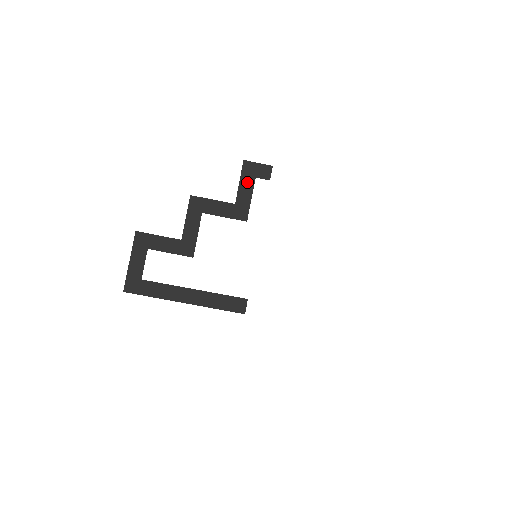
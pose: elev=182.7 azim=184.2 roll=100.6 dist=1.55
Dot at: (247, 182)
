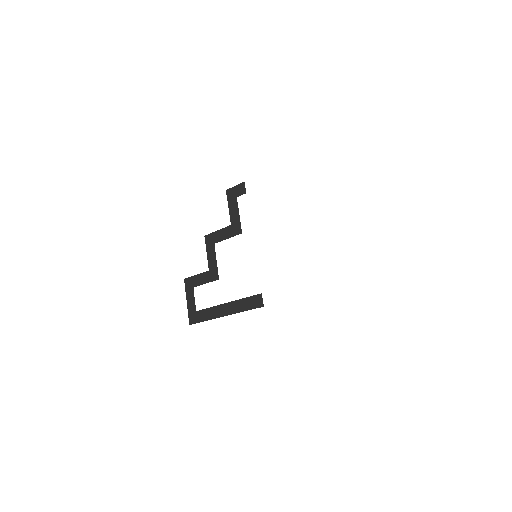
Dot at: (233, 204)
